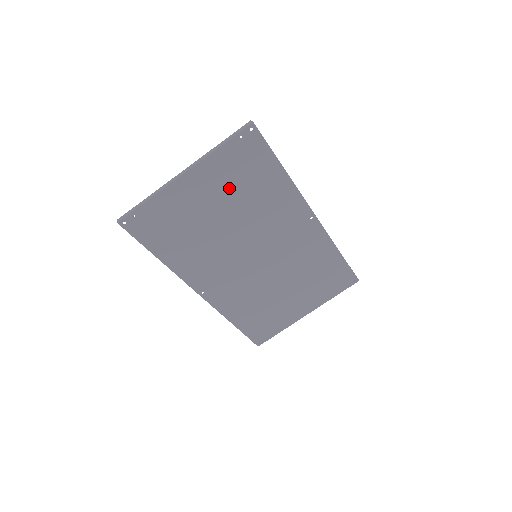
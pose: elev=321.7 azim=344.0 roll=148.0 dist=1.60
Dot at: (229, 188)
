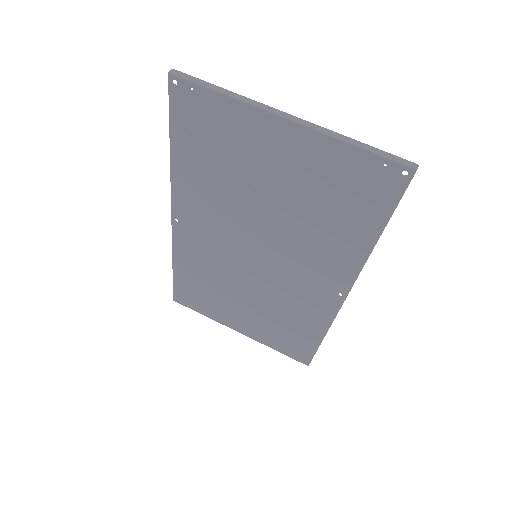
Dot at: (309, 186)
